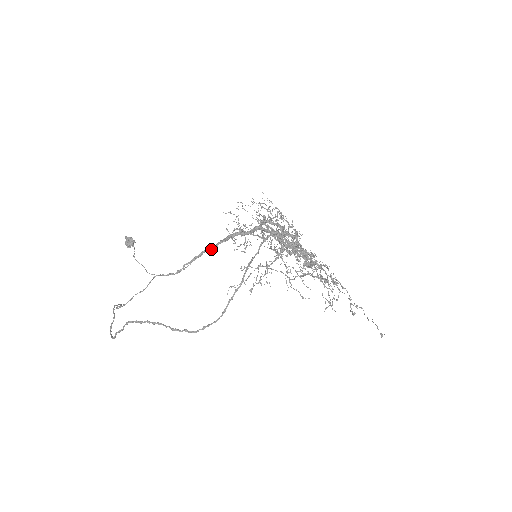
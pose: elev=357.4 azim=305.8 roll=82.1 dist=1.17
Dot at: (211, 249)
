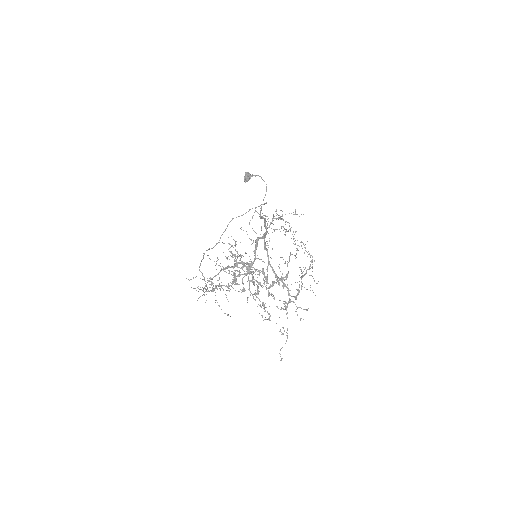
Dot at: occluded
